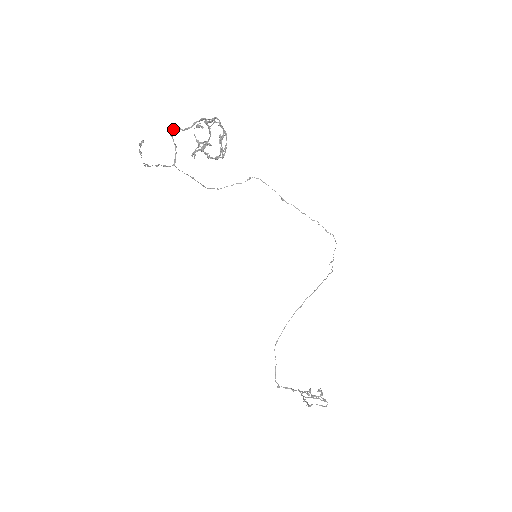
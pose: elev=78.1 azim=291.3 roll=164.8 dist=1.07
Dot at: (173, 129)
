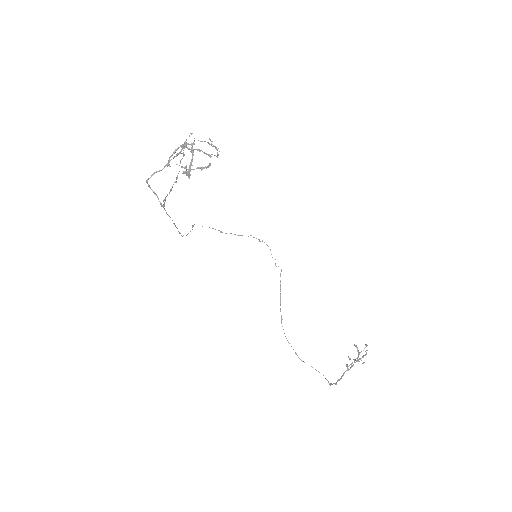
Dot at: occluded
